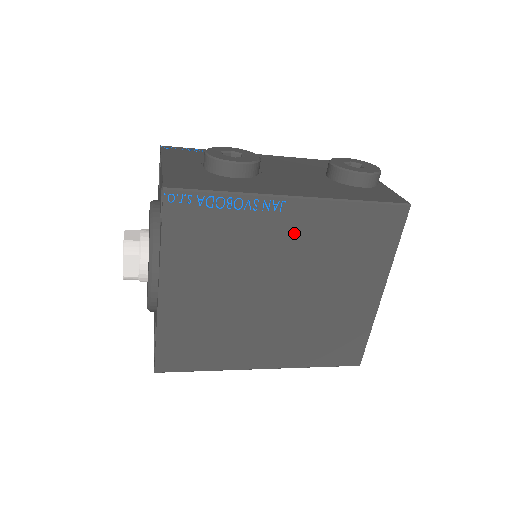
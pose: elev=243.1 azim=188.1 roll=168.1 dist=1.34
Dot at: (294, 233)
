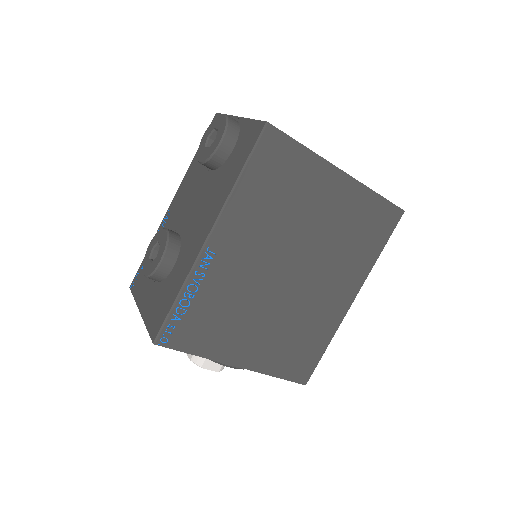
Dot at: (241, 246)
